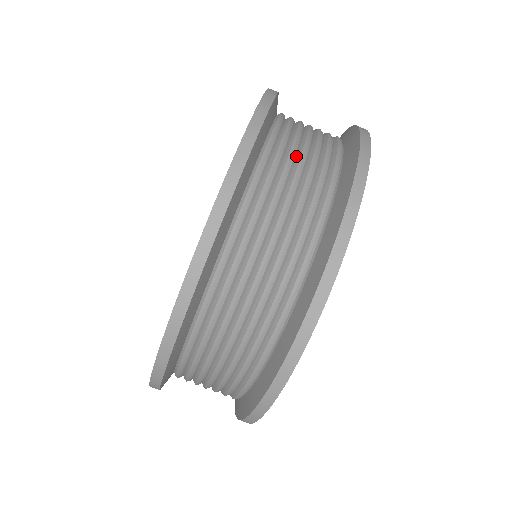
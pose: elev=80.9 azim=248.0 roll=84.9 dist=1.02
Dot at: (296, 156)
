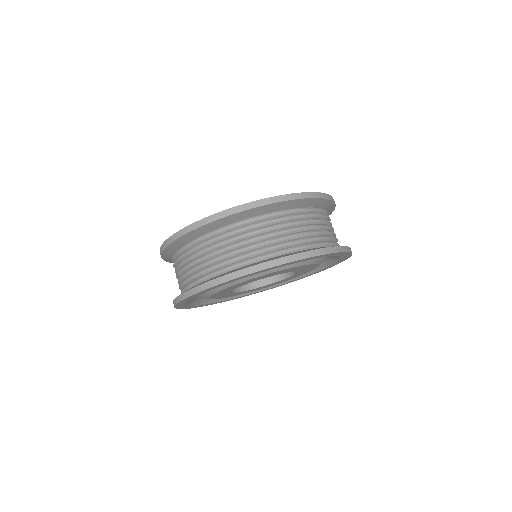
Dot at: (329, 224)
